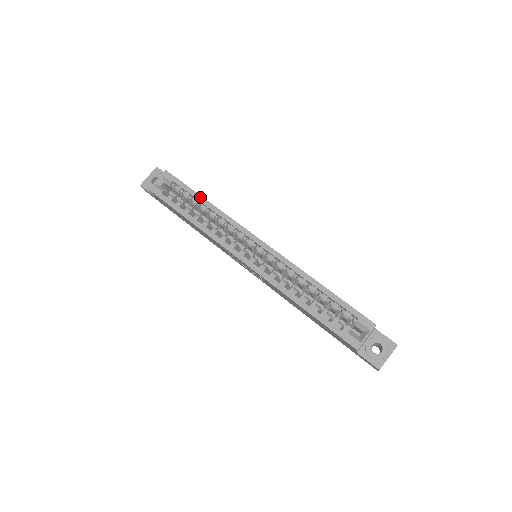
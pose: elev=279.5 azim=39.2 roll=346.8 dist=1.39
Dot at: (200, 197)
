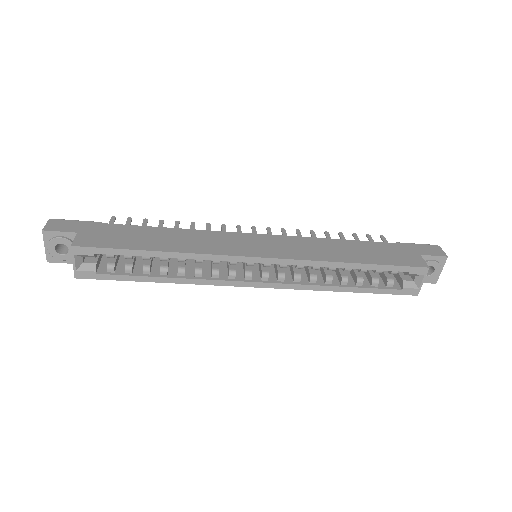
Dot at: (149, 253)
